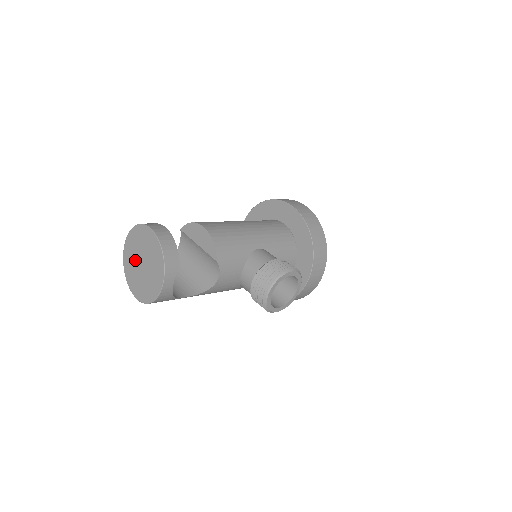
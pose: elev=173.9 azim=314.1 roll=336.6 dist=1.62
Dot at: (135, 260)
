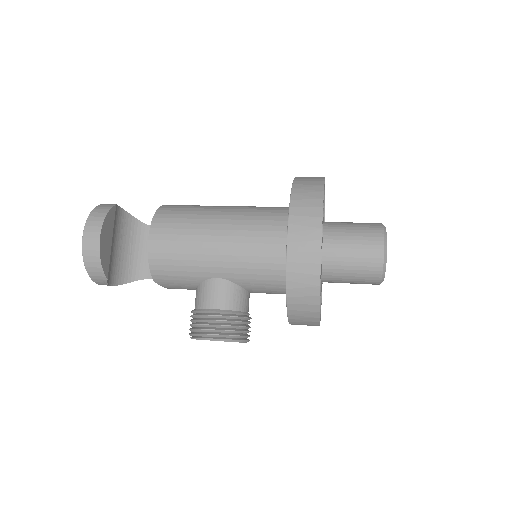
Dot at: occluded
